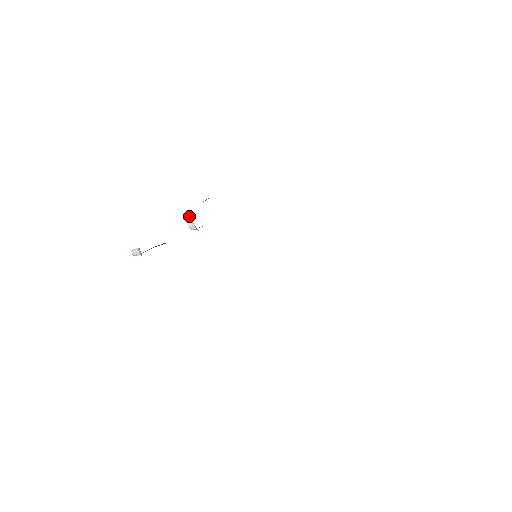
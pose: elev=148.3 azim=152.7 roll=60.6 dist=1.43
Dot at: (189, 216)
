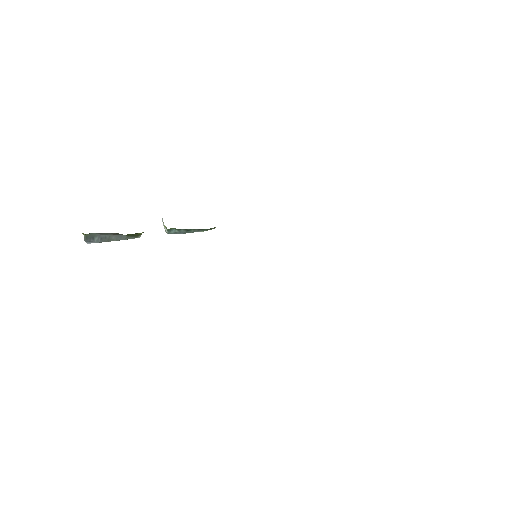
Dot at: (163, 222)
